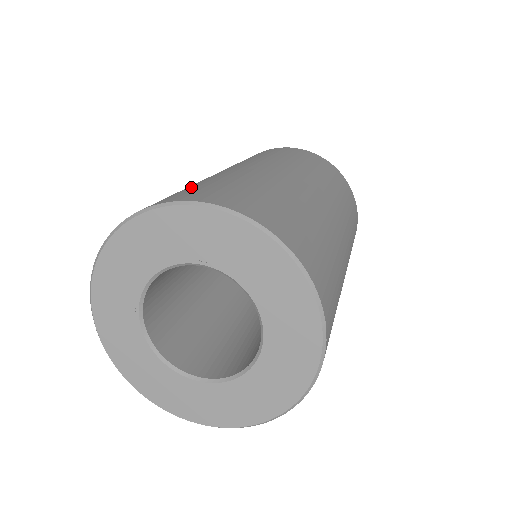
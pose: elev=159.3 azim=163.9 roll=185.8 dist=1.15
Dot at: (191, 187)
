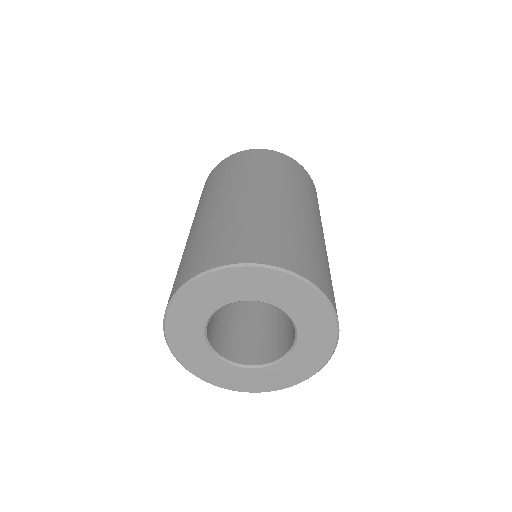
Dot at: (254, 231)
